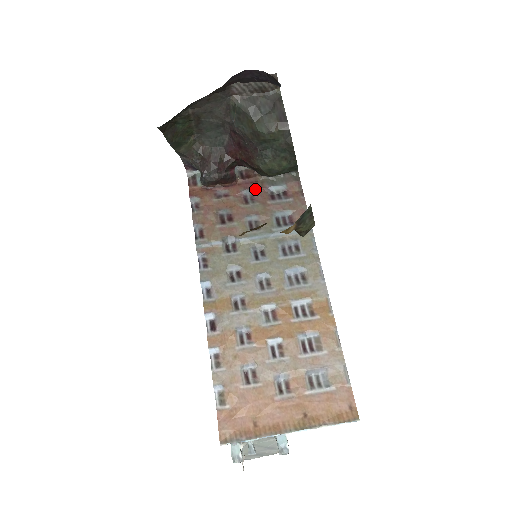
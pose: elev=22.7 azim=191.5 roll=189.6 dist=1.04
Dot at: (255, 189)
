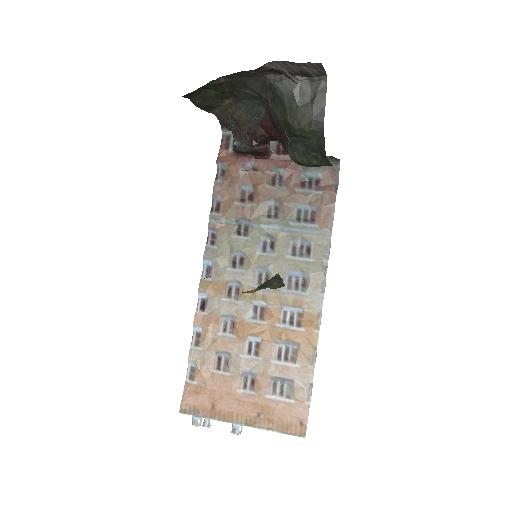
Dot at: (287, 170)
